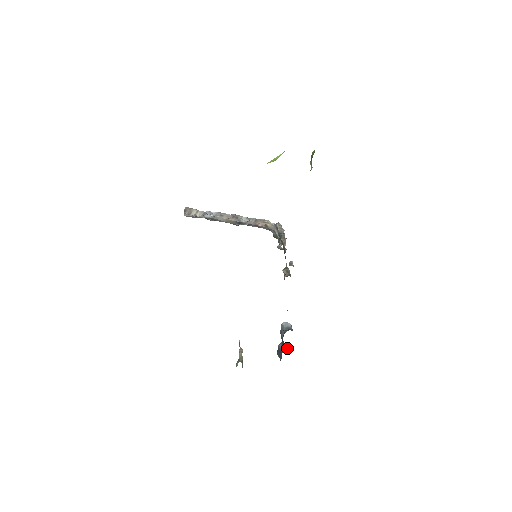
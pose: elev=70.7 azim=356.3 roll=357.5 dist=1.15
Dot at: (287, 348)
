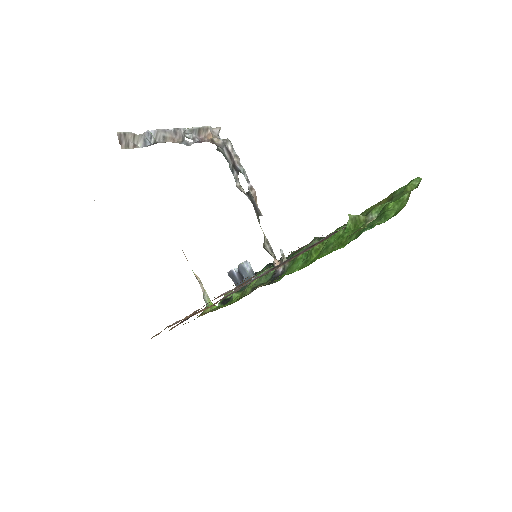
Dot at: (242, 277)
